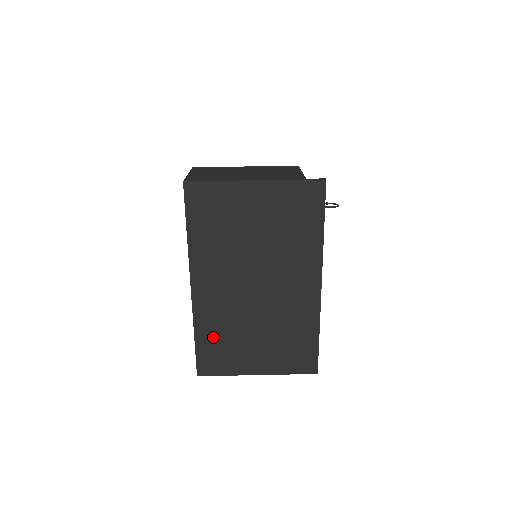
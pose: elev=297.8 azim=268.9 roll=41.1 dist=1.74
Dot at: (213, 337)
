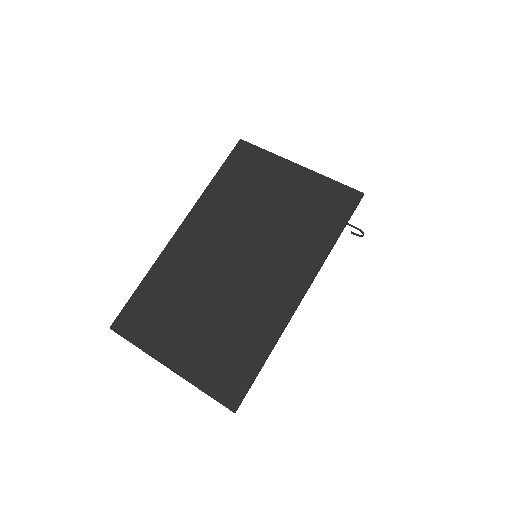
Dot at: (159, 291)
